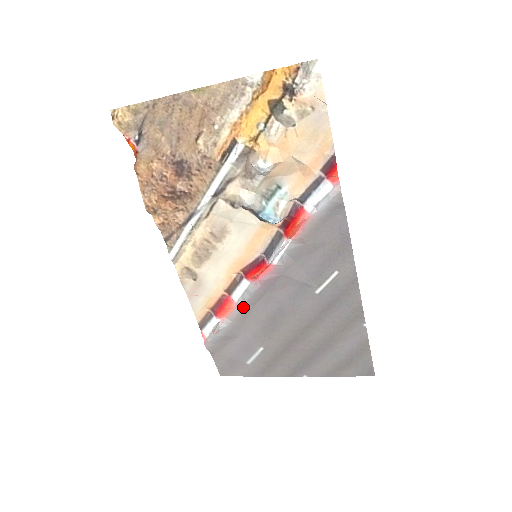
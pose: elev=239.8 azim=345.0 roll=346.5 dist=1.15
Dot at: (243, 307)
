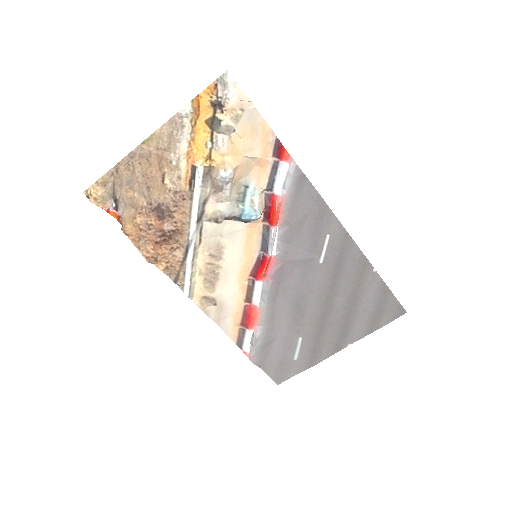
Dot at: (267, 307)
